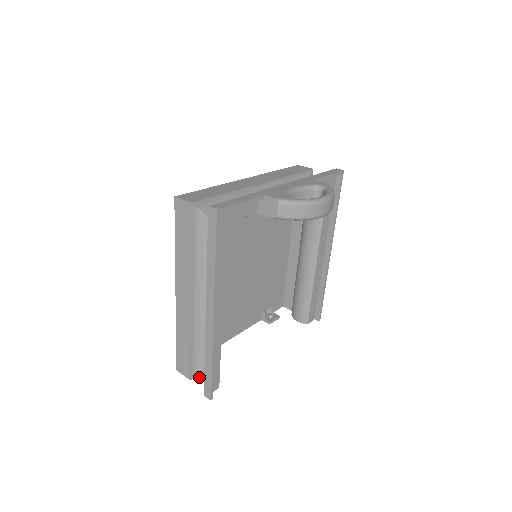
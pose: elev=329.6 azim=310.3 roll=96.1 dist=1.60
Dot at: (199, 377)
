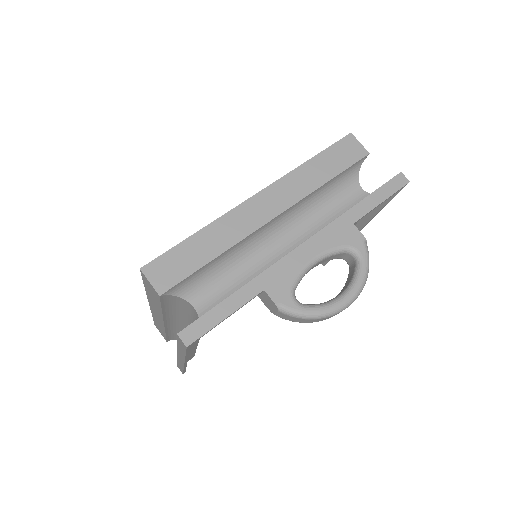
Dot at: (176, 339)
